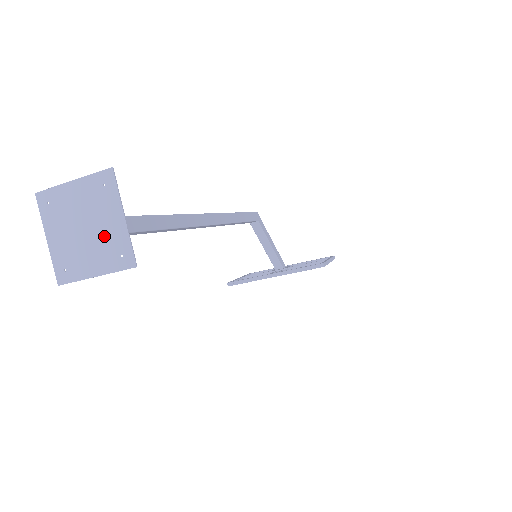
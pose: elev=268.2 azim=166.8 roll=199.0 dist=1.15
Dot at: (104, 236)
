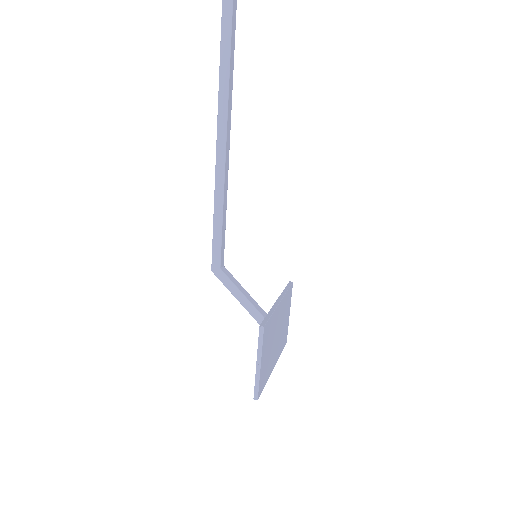
Dot at: out of frame
